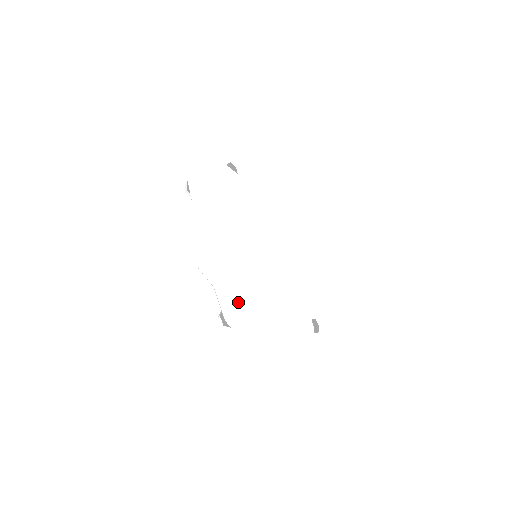
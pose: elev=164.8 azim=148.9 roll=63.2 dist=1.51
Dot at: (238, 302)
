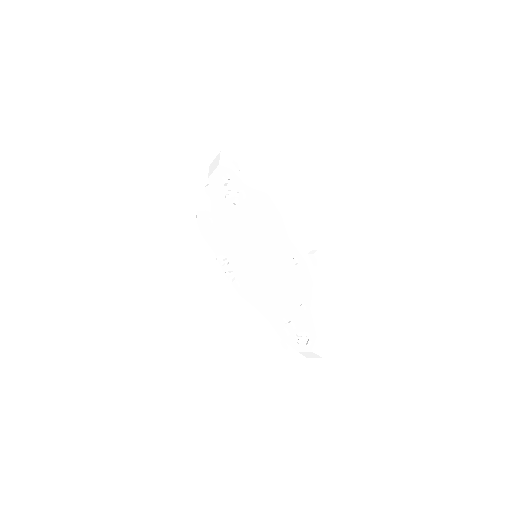
Dot at: occluded
